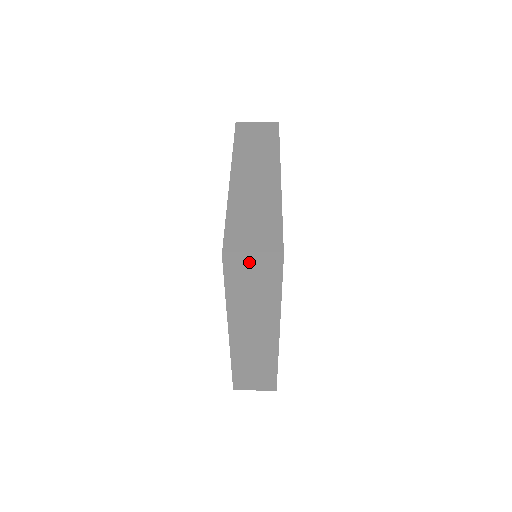
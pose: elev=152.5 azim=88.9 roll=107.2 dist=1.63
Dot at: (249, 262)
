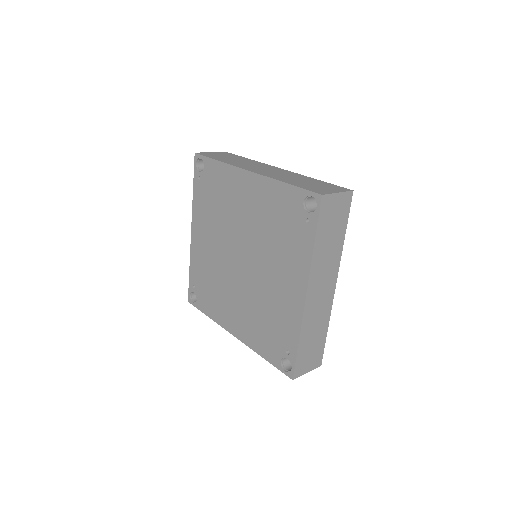
Dot at: (335, 201)
